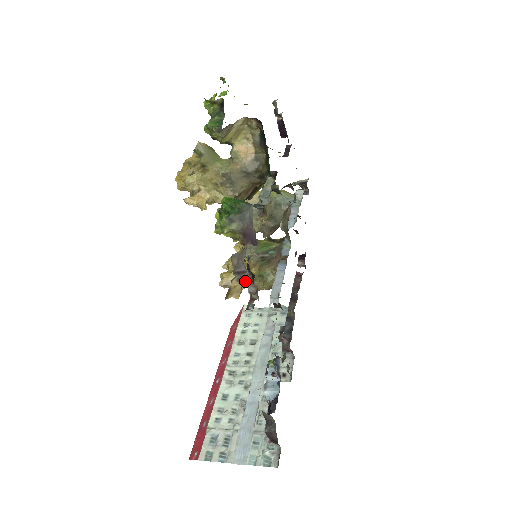
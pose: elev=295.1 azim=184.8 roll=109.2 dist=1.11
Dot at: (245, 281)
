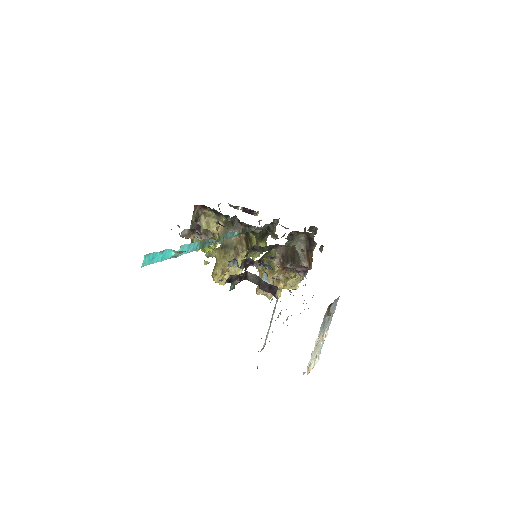
Dot at: occluded
